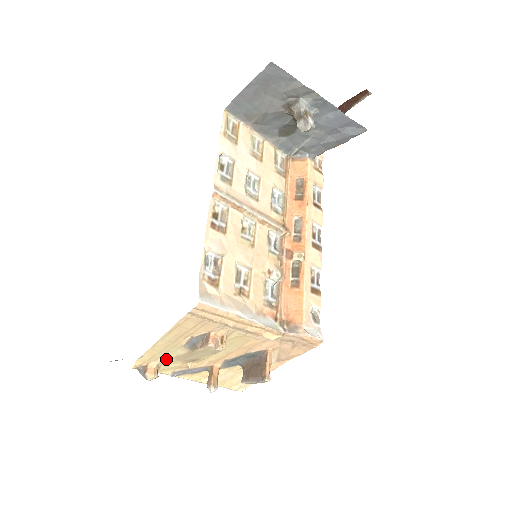
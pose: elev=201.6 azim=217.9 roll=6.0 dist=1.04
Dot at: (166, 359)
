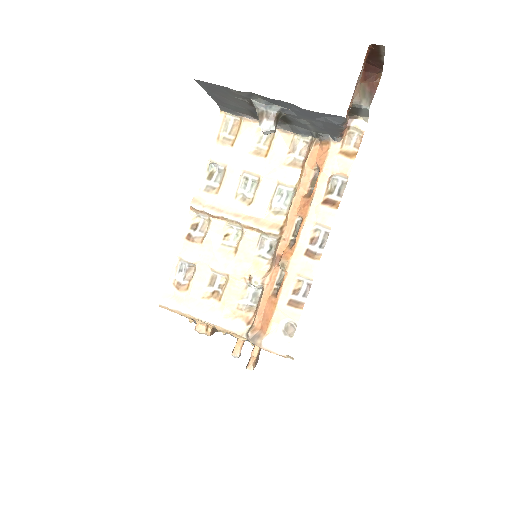
Dot at: occluded
